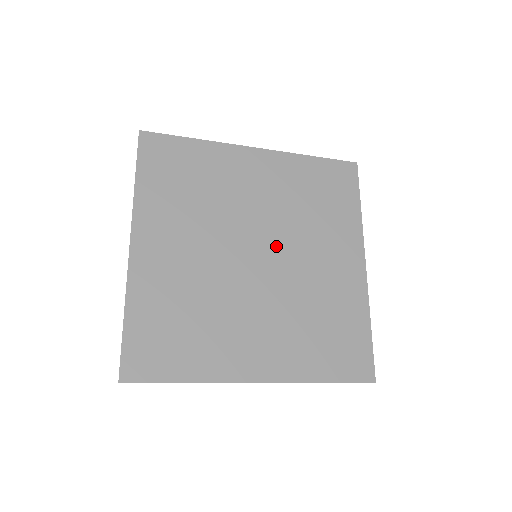
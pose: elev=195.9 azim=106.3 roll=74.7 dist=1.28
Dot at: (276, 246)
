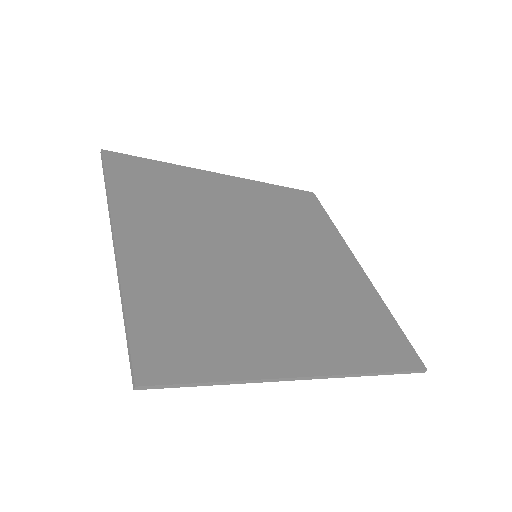
Dot at: (272, 248)
